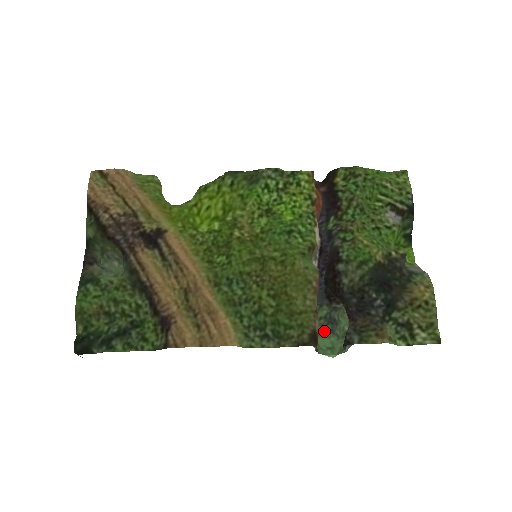
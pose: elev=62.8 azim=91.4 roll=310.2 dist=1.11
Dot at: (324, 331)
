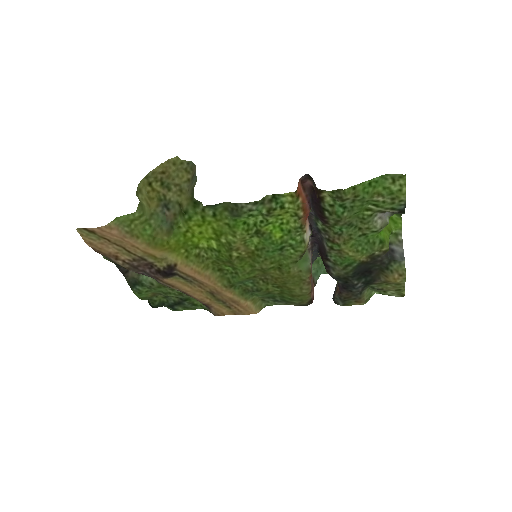
Dot at: occluded
